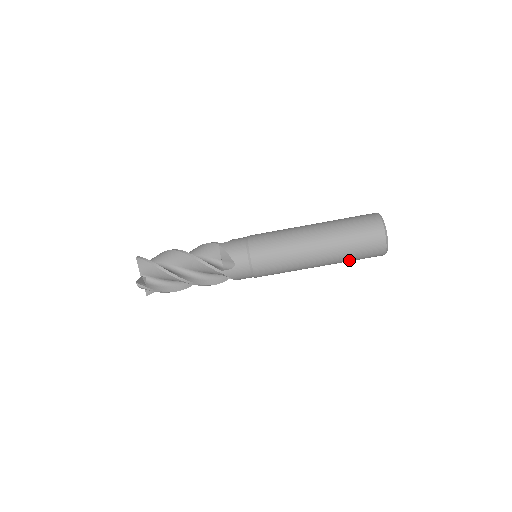
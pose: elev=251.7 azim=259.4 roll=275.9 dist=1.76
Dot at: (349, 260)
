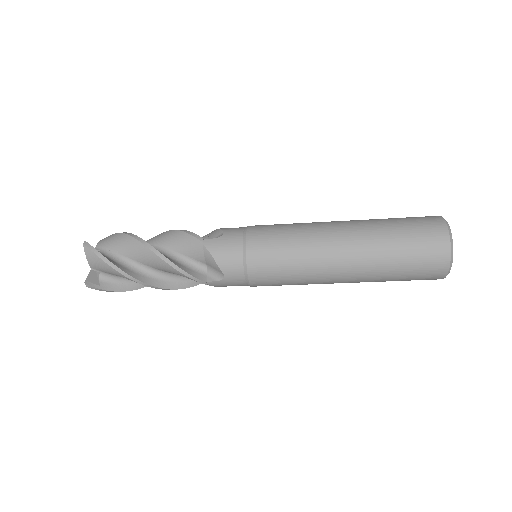
Dot at: occluded
